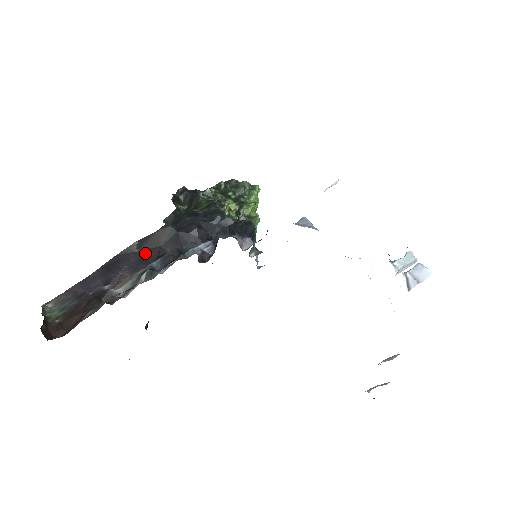
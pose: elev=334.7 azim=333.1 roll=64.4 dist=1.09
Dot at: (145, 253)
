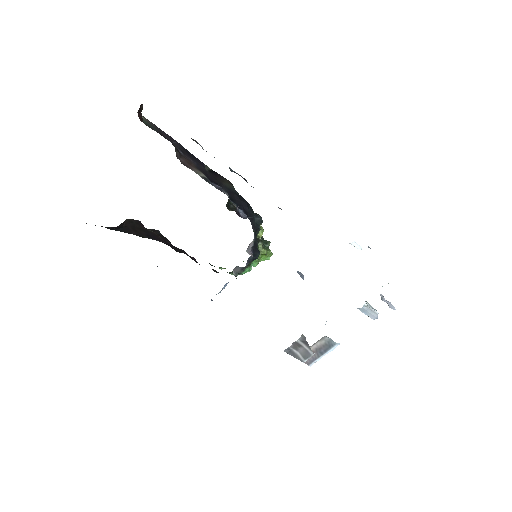
Dot at: (210, 175)
